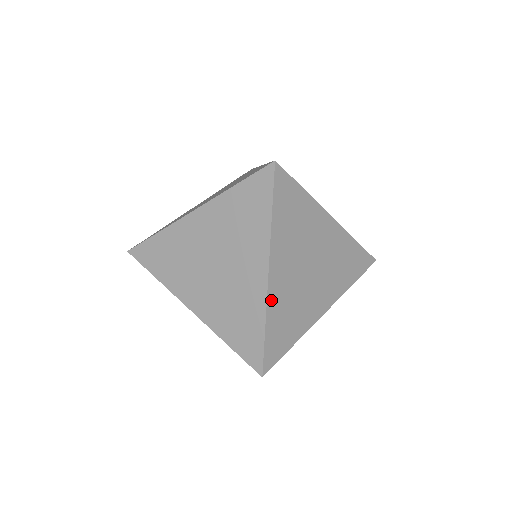
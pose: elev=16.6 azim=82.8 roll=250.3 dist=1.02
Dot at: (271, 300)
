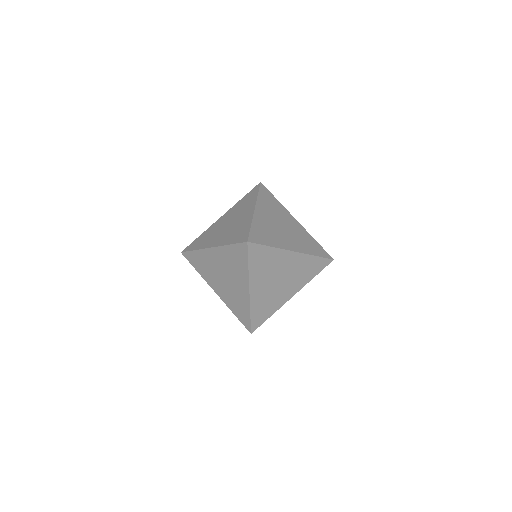
Dot at: (253, 302)
